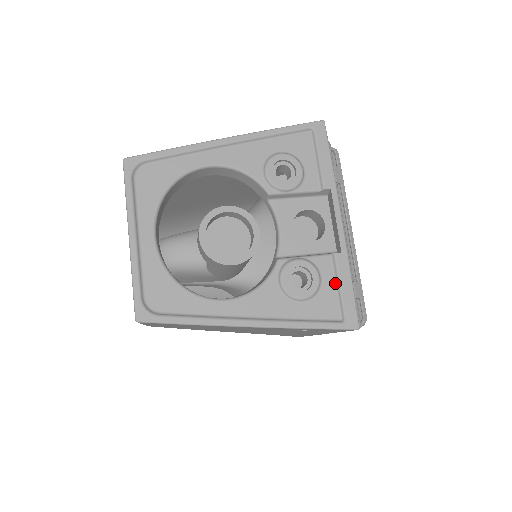
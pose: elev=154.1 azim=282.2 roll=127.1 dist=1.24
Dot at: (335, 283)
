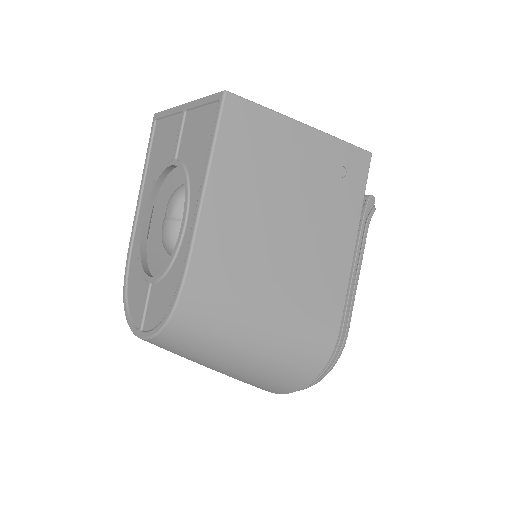
Dot at: occluded
